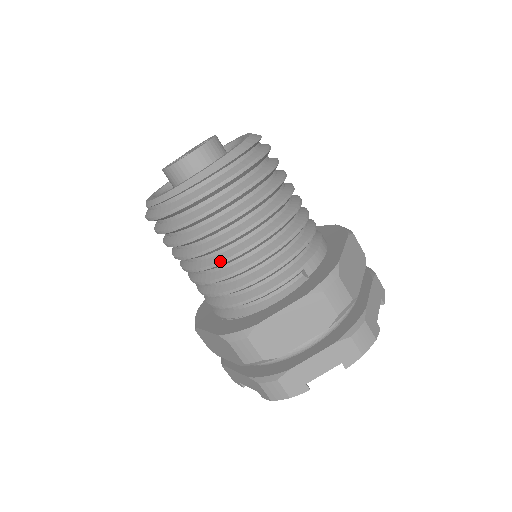
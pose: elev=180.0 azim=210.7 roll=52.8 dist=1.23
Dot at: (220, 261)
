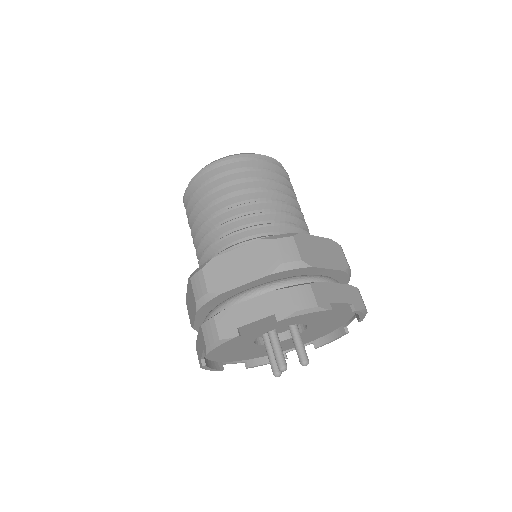
Dot at: (210, 218)
